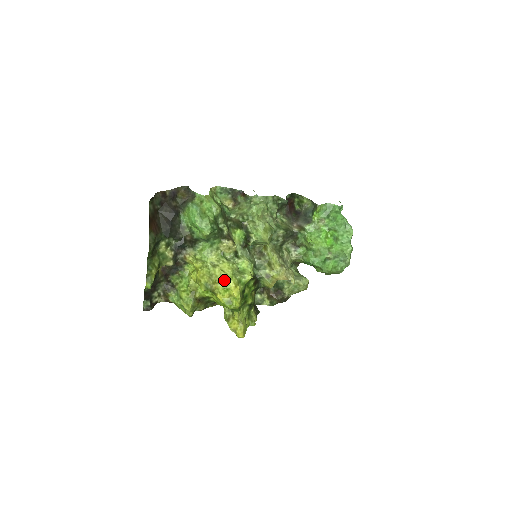
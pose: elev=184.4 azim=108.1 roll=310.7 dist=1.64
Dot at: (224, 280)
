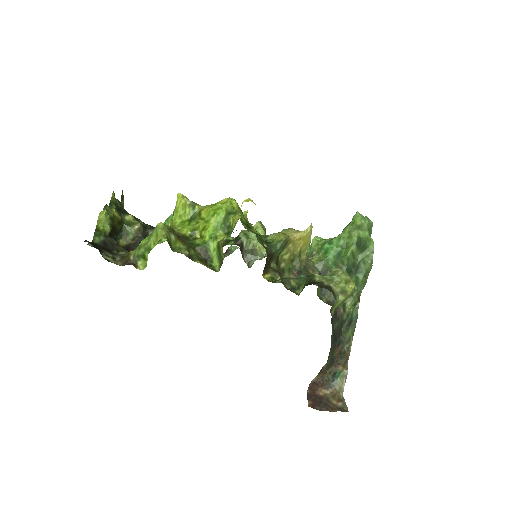
Dot at: occluded
